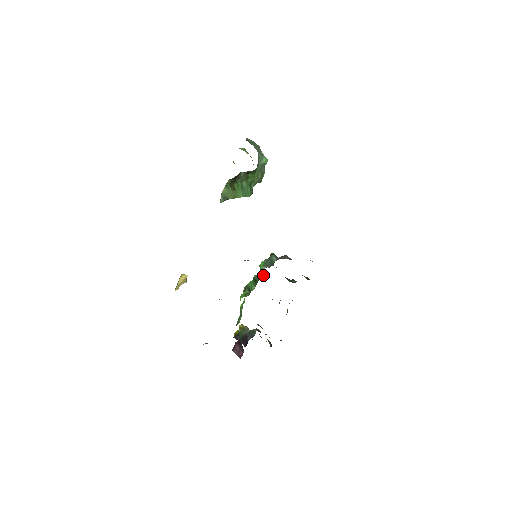
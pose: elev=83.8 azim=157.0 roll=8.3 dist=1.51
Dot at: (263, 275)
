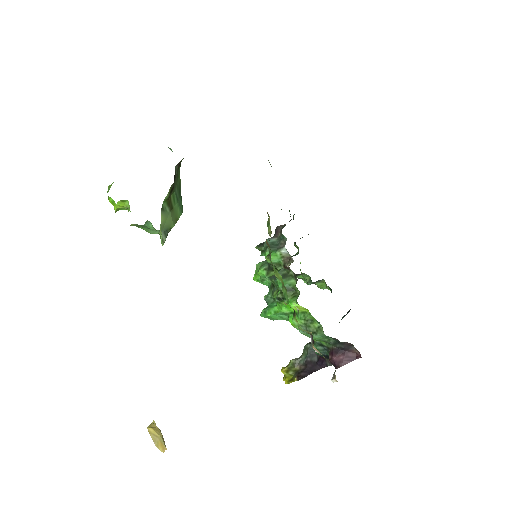
Dot at: (288, 258)
